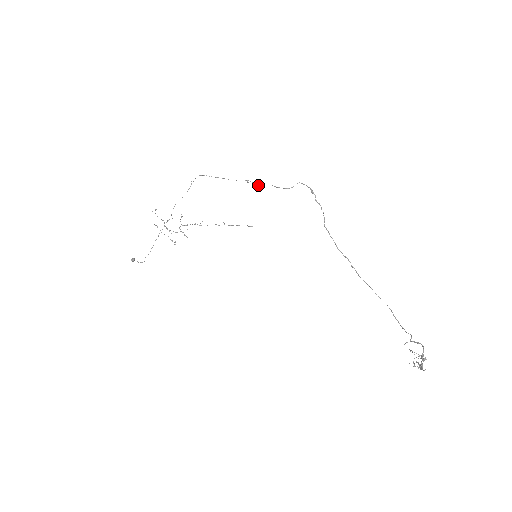
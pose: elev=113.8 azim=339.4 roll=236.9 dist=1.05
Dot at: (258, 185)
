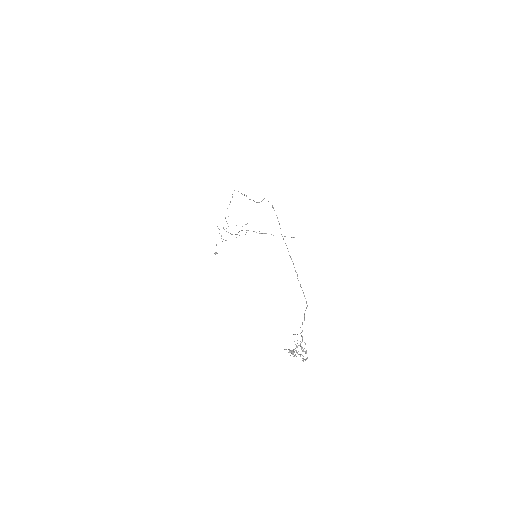
Dot at: (249, 199)
